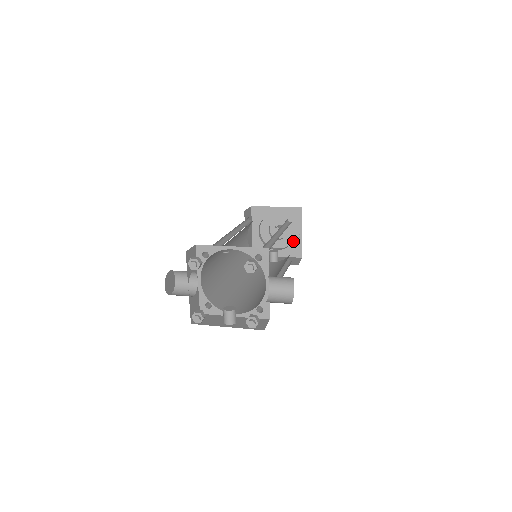
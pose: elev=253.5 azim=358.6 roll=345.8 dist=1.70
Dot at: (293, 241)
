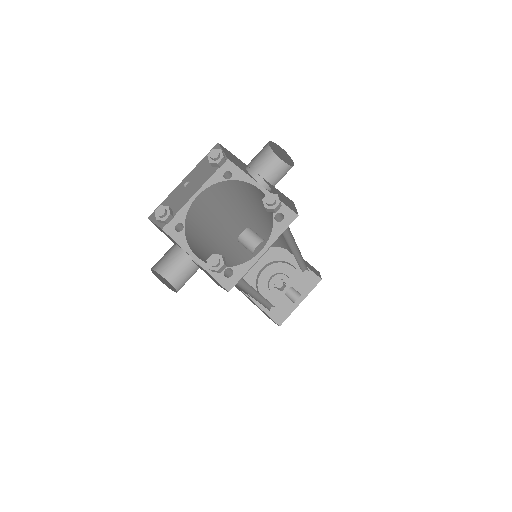
Dot at: (299, 274)
